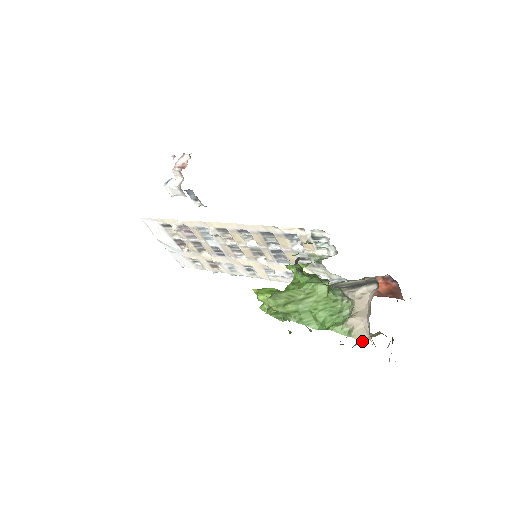
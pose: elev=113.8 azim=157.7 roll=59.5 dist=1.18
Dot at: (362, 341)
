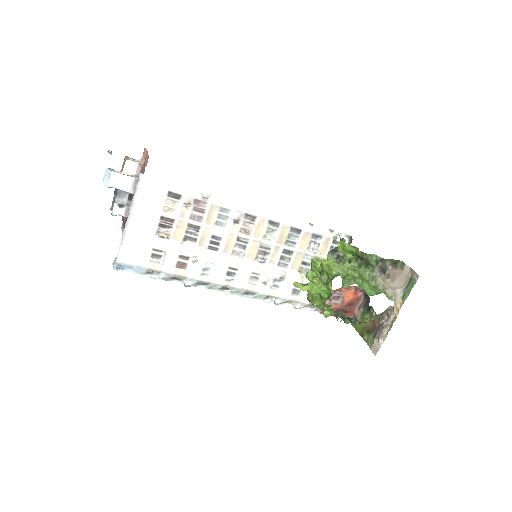
Dot at: (394, 307)
